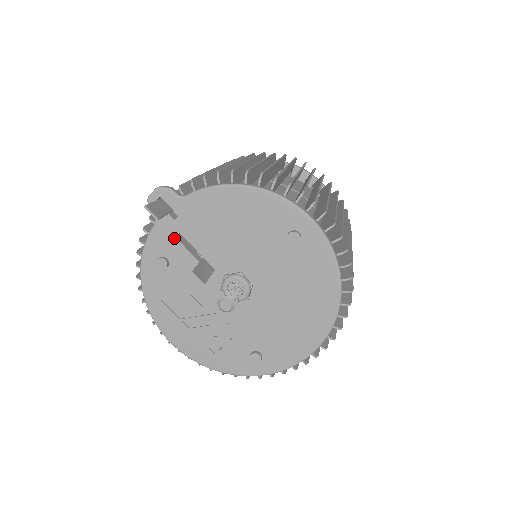
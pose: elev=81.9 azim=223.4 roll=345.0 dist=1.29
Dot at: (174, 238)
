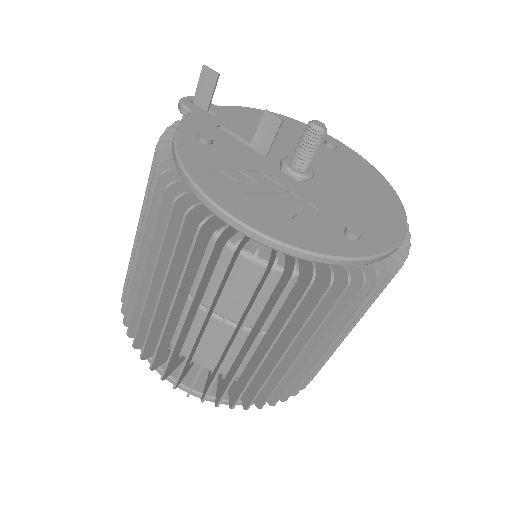
Dot at: (215, 126)
